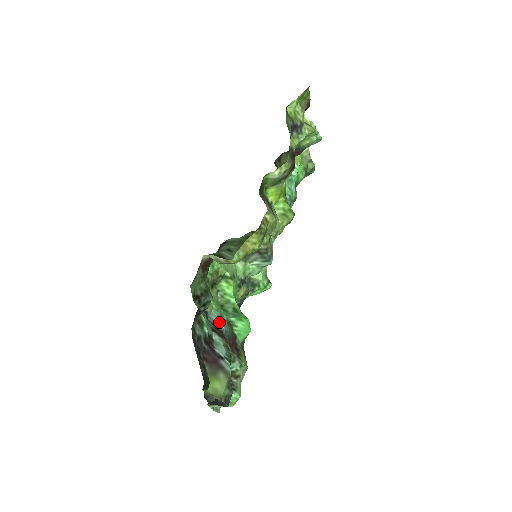
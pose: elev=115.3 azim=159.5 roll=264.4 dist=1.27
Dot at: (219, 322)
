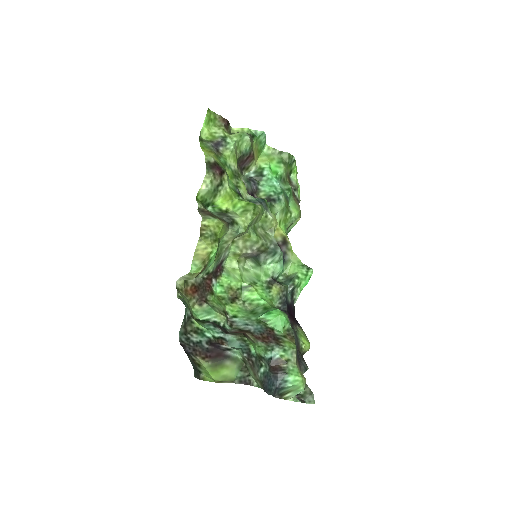
Dot at: (245, 325)
